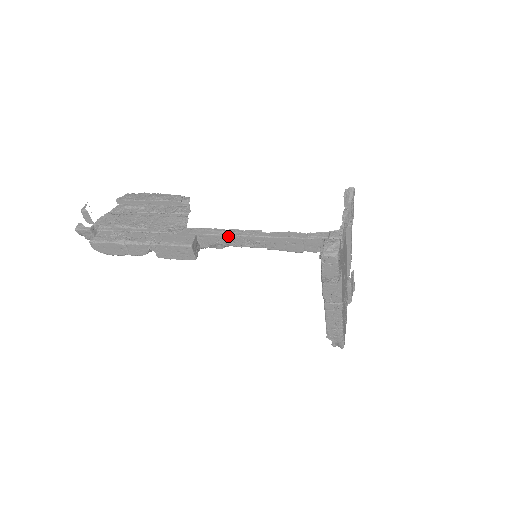
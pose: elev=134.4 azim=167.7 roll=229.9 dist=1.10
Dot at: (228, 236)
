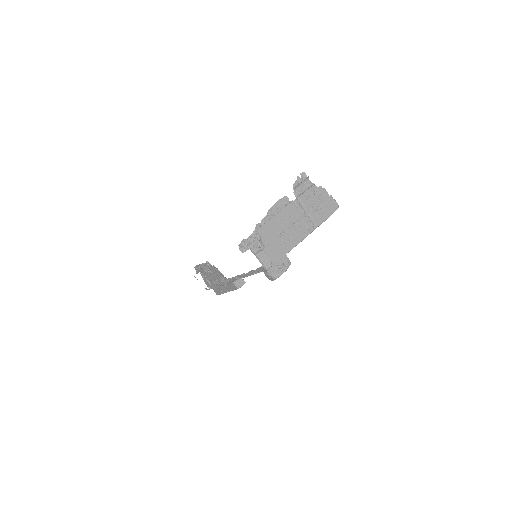
Dot at: occluded
